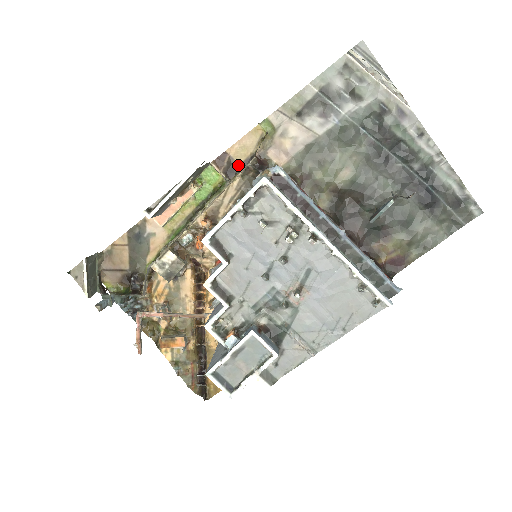
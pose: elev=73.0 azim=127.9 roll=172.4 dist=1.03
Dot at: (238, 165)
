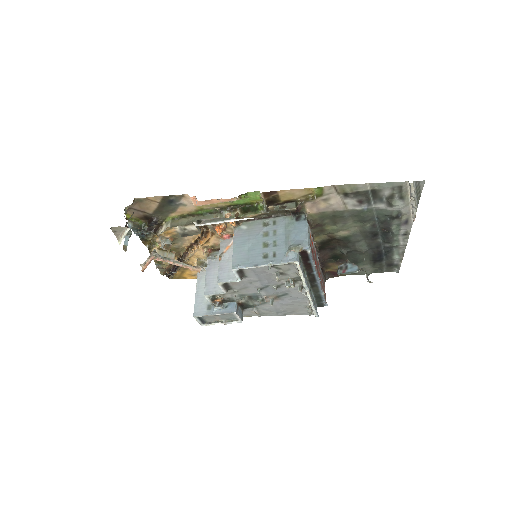
Dot at: (280, 201)
